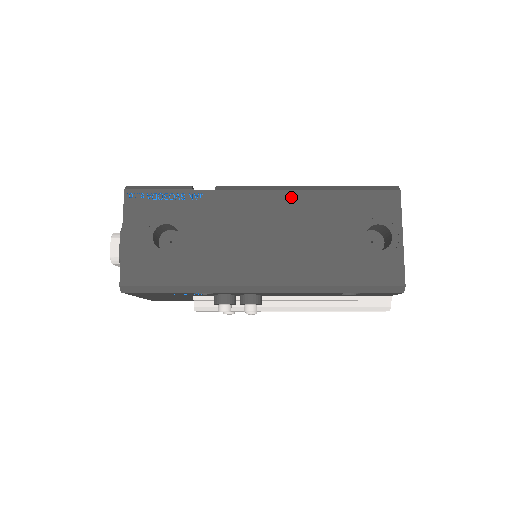
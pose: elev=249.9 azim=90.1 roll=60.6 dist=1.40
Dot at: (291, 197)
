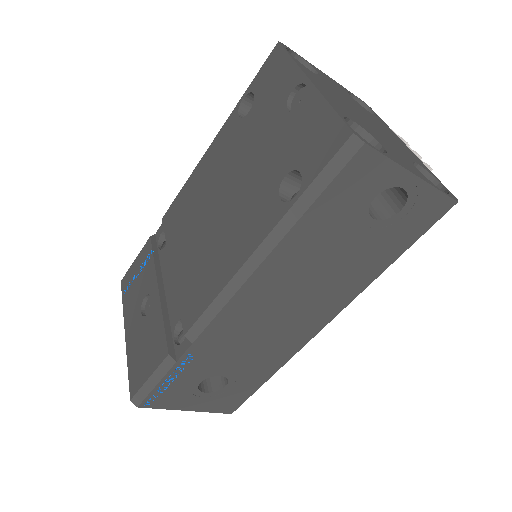
Dot at: (259, 279)
